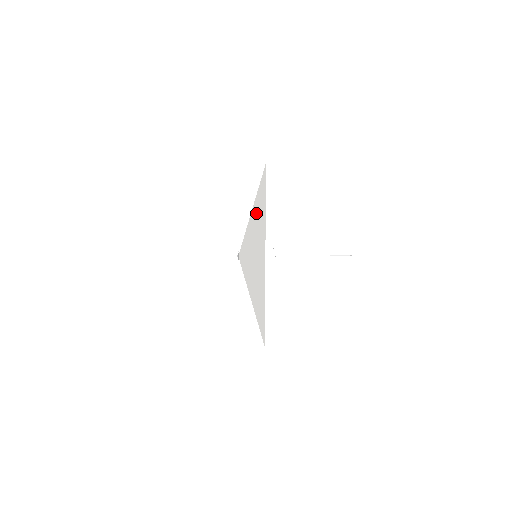
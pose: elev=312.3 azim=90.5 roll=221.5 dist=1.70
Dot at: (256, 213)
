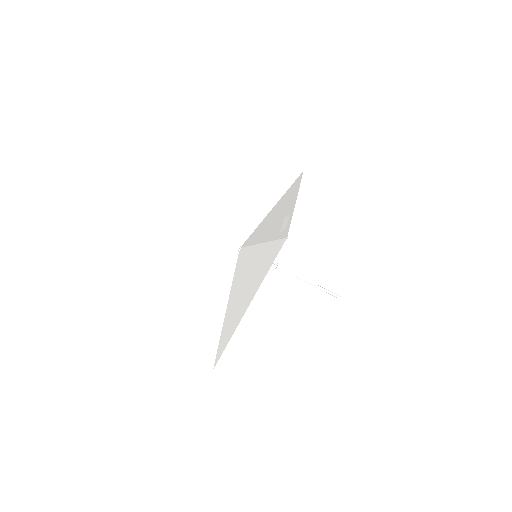
Dot at: (262, 257)
